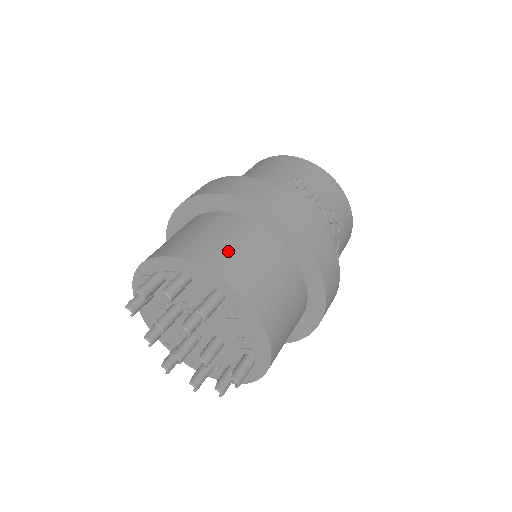
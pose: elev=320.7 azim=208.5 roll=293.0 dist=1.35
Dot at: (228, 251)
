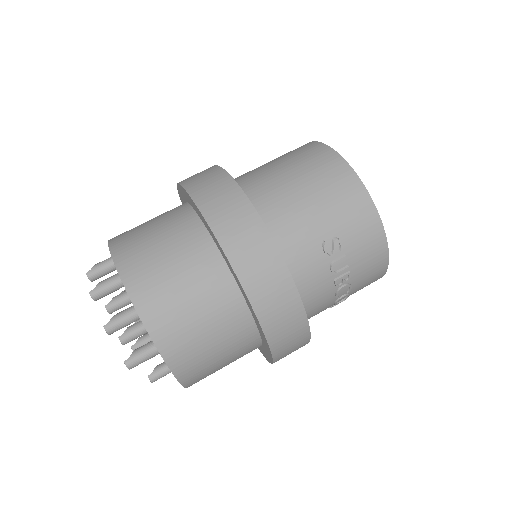
Dot at: (187, 323)
